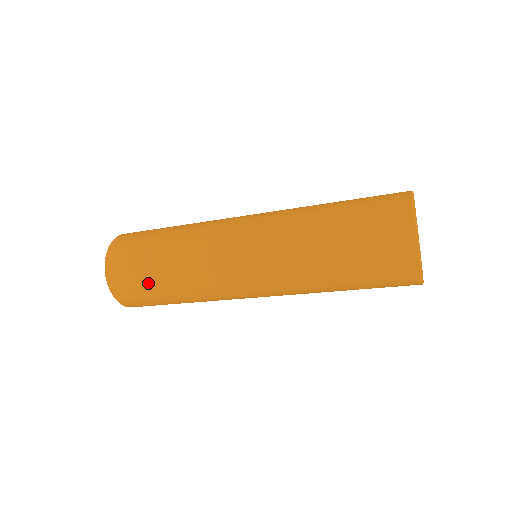
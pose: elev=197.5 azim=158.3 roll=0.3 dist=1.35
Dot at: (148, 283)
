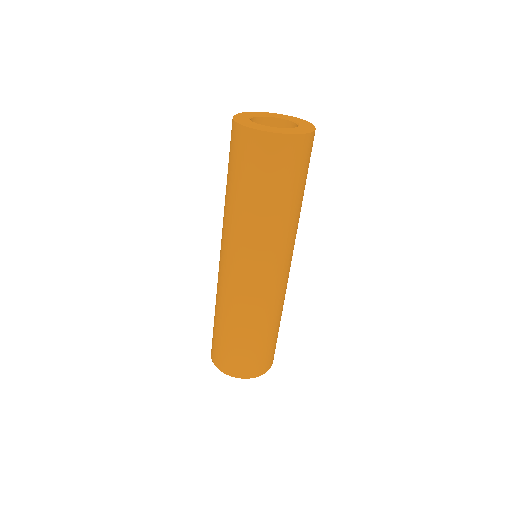
Dot at: (222, 339)
